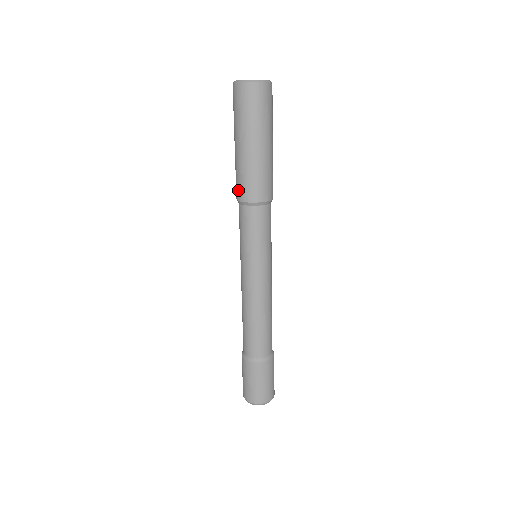
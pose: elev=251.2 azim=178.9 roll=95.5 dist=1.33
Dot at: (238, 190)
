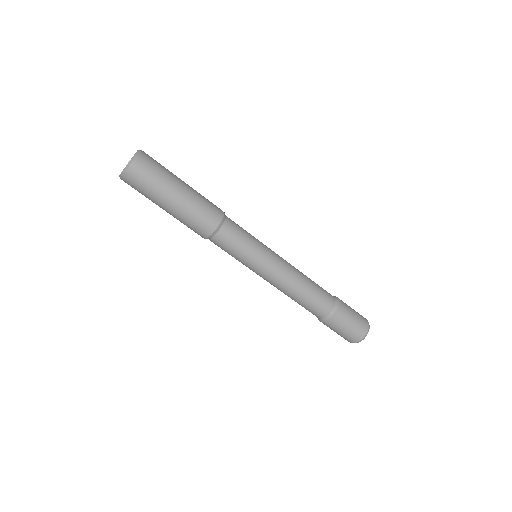
Dot at: (201, 231)
